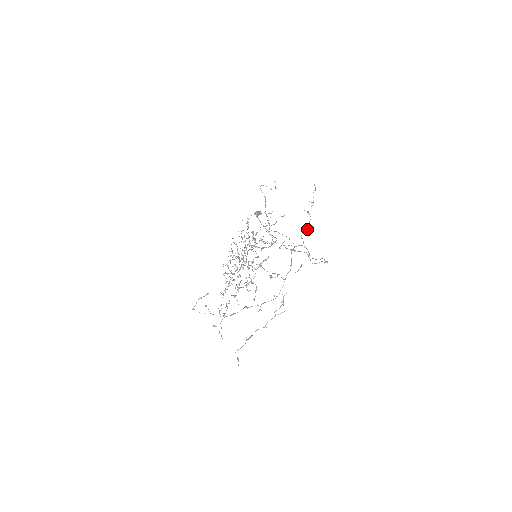
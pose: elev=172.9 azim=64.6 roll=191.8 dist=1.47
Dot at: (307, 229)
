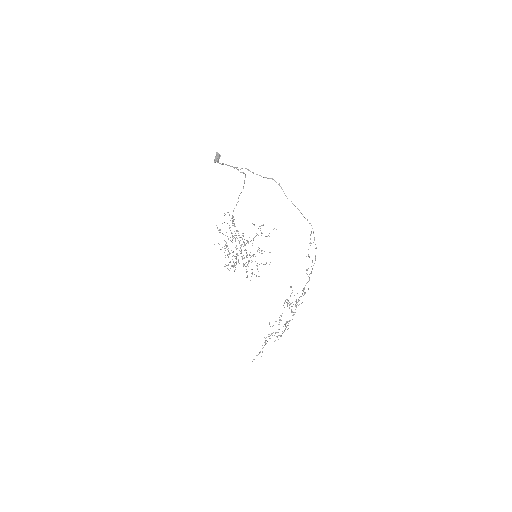
Dot at: occluded
